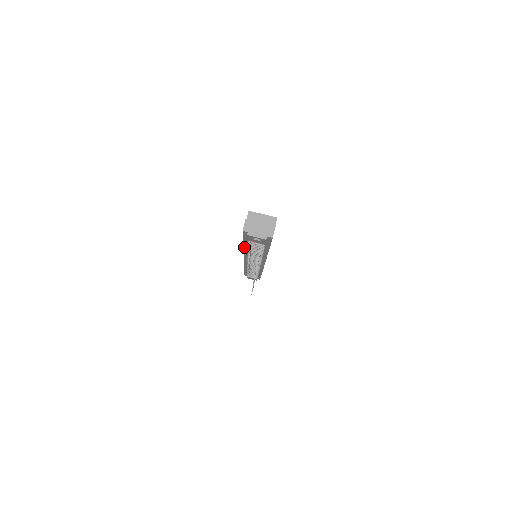
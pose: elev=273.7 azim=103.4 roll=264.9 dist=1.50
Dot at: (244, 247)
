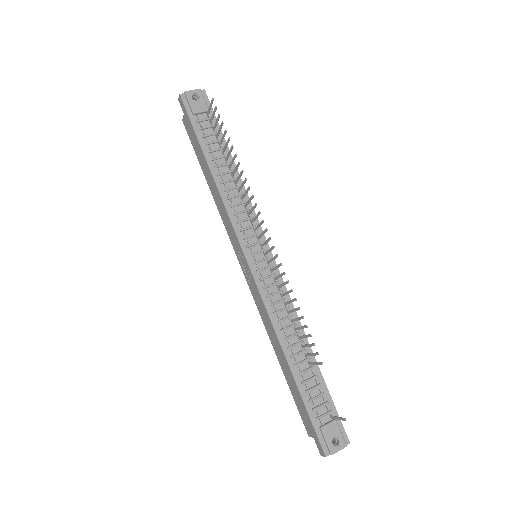
Dot at: (210, 169)
